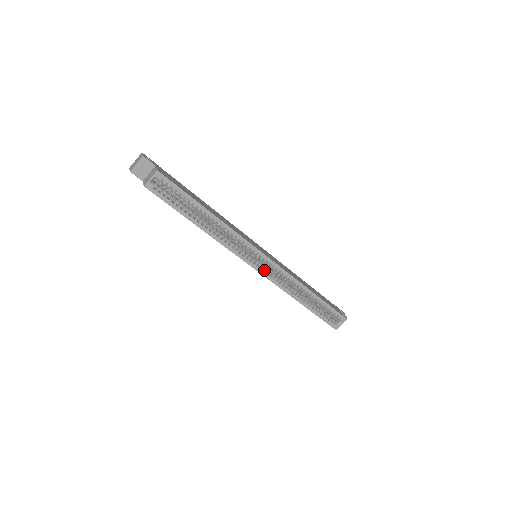
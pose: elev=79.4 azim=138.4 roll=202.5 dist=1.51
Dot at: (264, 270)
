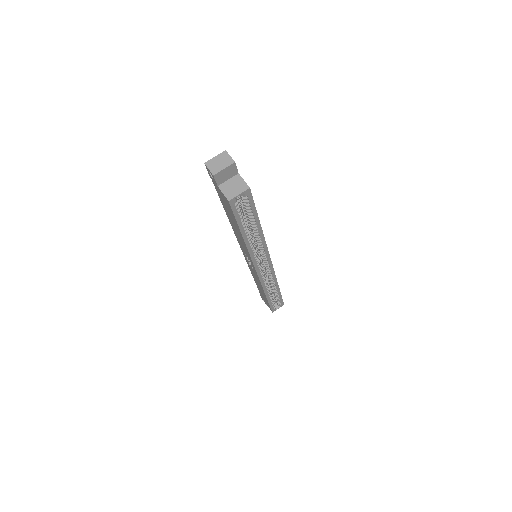
Dot at: (261, 272)
